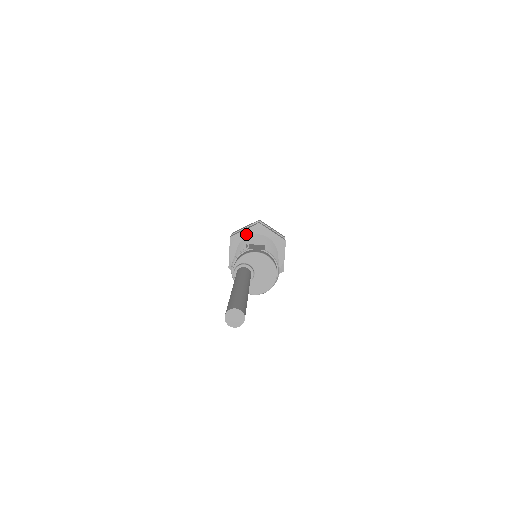
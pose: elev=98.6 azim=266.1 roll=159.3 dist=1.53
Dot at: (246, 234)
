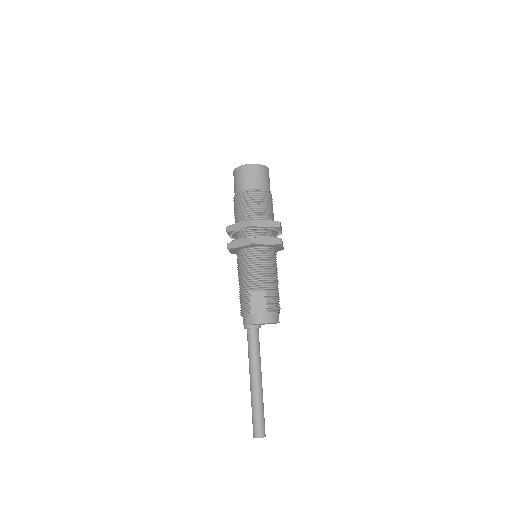
Dot at: (242, 248)
